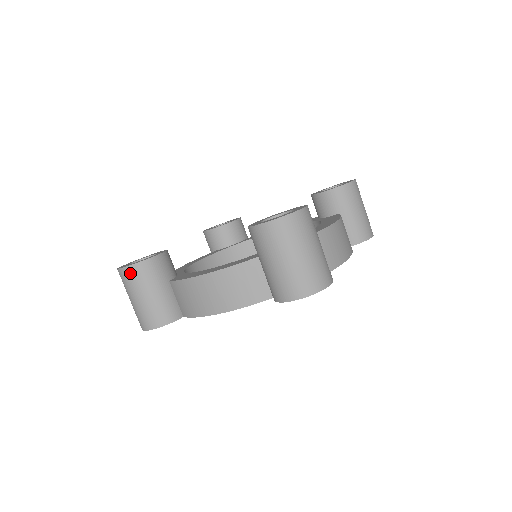
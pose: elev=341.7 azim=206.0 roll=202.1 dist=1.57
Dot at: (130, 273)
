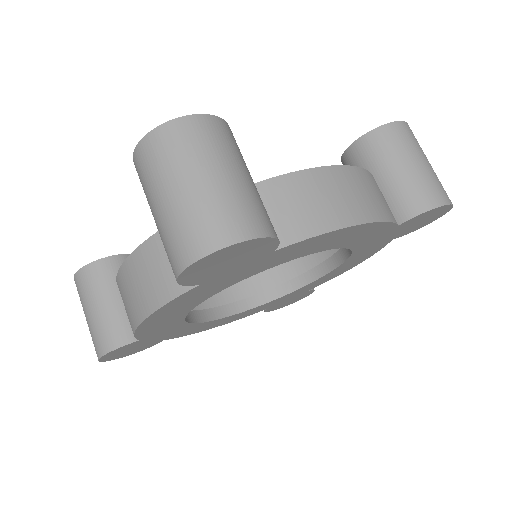
Dot at: (215, 127)
